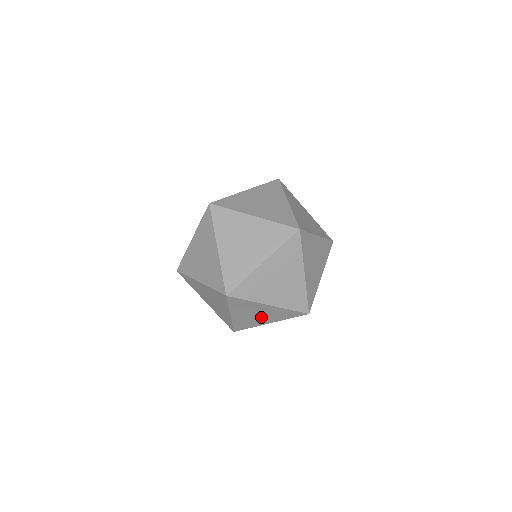
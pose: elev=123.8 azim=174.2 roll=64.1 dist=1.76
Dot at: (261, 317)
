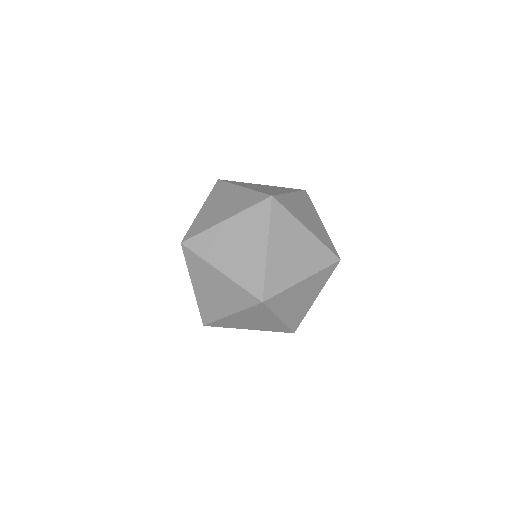
Dot at: occluded
